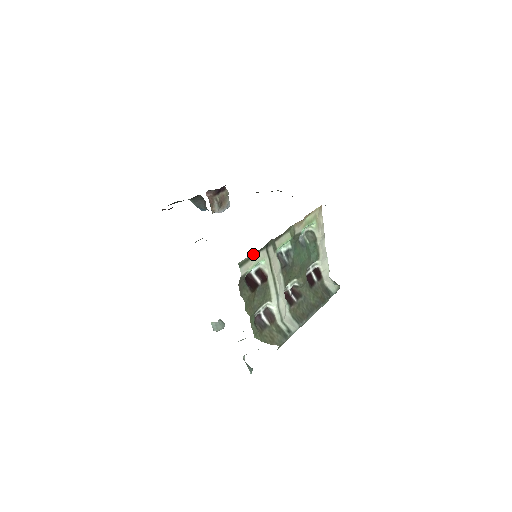
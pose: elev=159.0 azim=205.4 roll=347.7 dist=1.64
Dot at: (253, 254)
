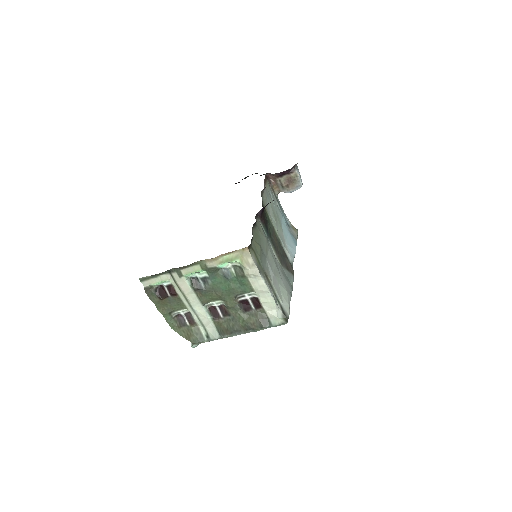
Dot at: (154, 275)
